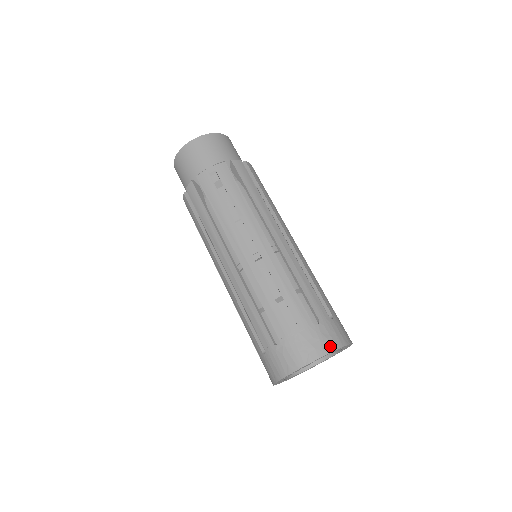
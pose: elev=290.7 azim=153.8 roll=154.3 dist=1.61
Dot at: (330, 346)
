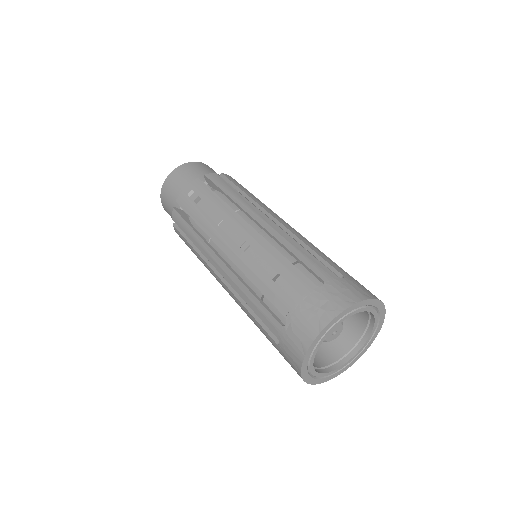
Dot at: (343, 303)
